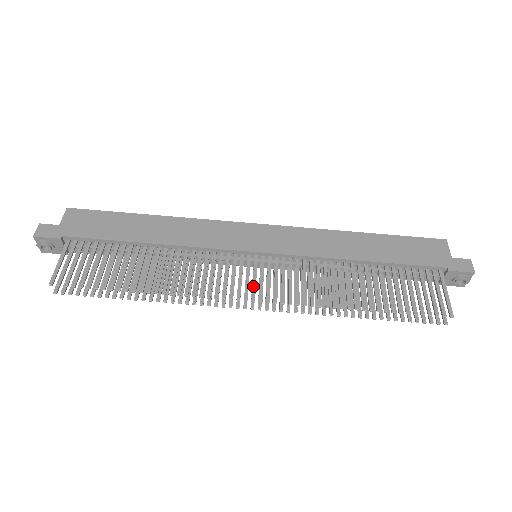
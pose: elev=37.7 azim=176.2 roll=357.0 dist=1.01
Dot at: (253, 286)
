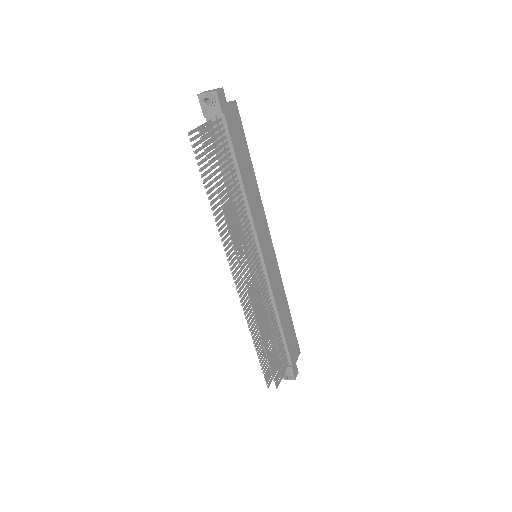
Dot at: (249, 272)
